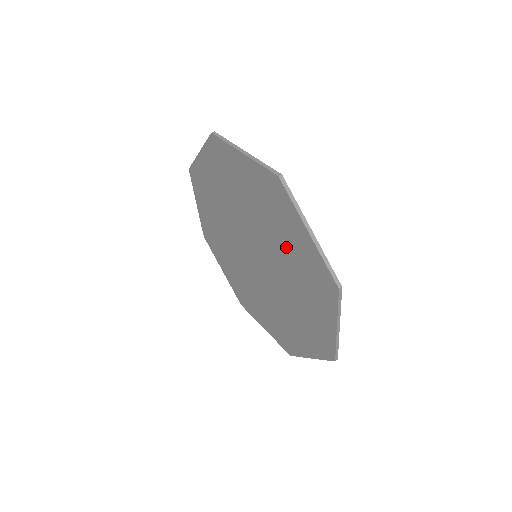
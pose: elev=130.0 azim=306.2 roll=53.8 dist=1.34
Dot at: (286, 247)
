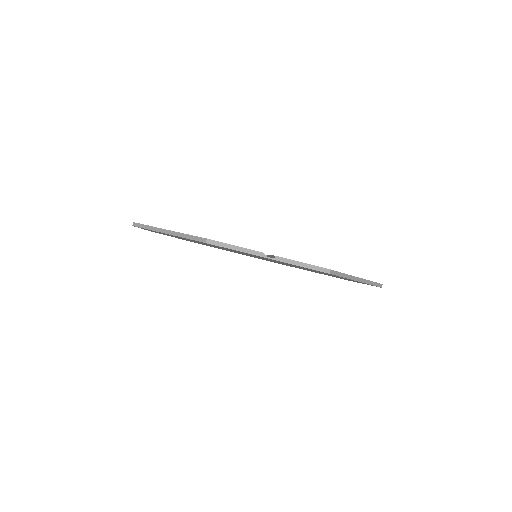
Dot at: occluded
